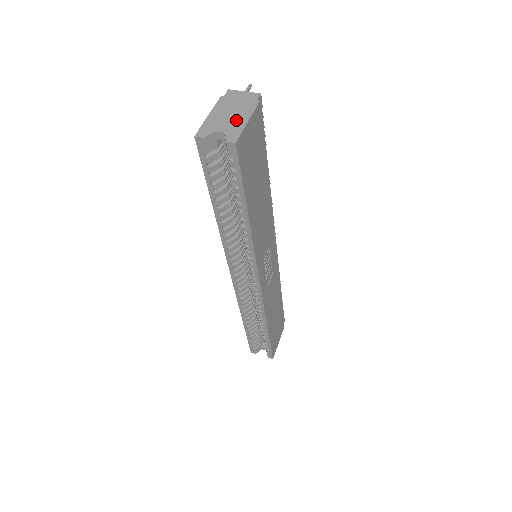
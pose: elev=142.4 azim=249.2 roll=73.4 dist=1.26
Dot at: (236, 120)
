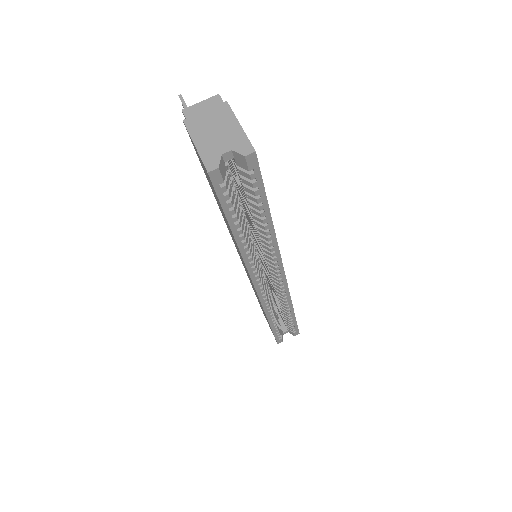
Dot at: (228, 132)
